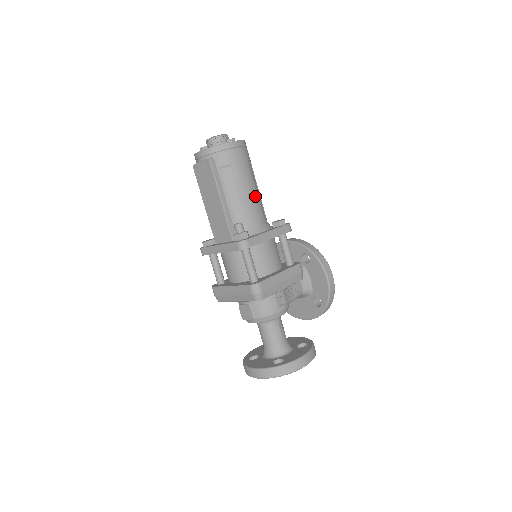
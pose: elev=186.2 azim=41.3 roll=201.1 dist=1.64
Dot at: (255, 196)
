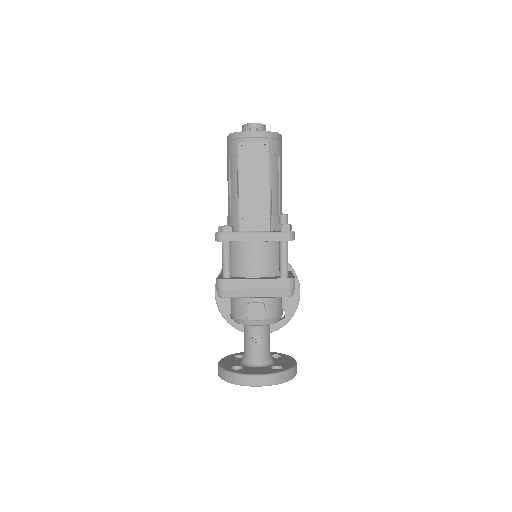
Dot at: occluded
